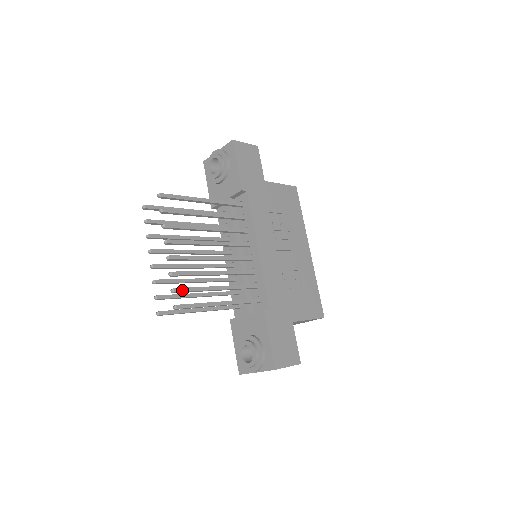
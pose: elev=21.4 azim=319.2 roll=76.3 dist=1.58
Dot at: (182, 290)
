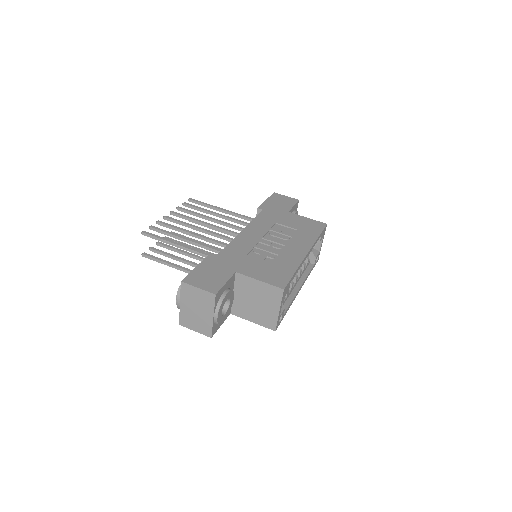
Dot at: (156, 228)
